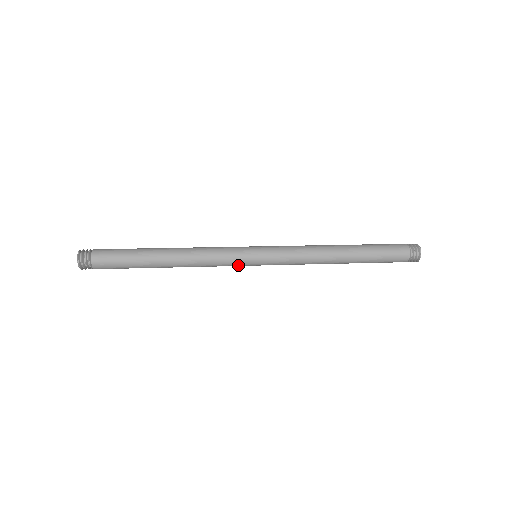
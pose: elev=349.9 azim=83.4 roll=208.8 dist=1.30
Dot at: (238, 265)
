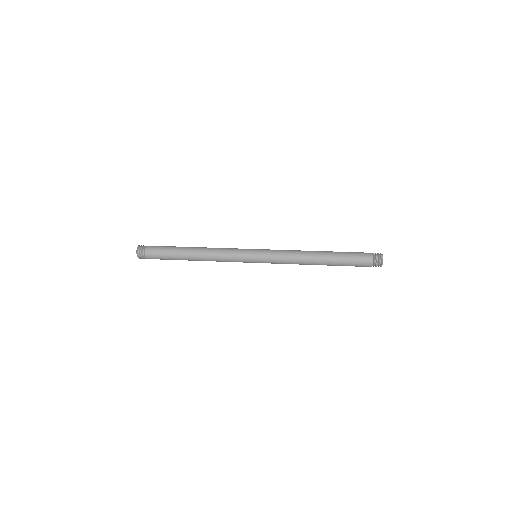
Dot at: (243, 262)
